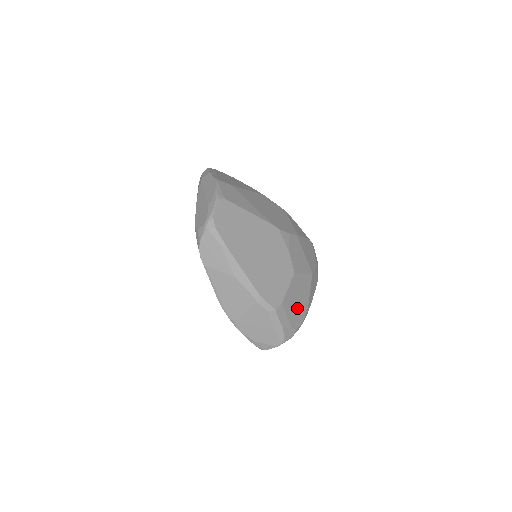
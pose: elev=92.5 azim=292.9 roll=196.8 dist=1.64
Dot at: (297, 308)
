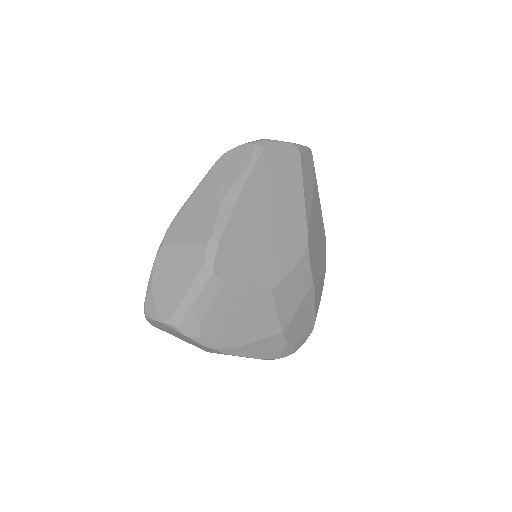
Dot at: (229, 322)
